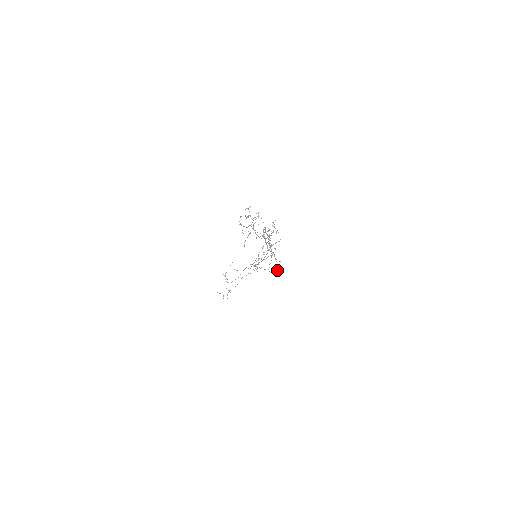
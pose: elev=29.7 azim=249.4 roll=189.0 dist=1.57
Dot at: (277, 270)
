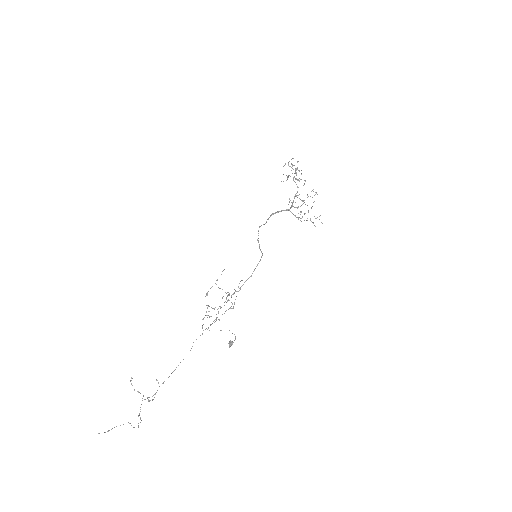
Dot at: occluded
